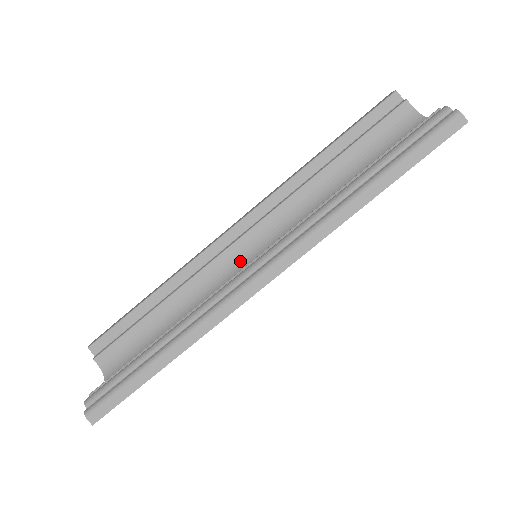
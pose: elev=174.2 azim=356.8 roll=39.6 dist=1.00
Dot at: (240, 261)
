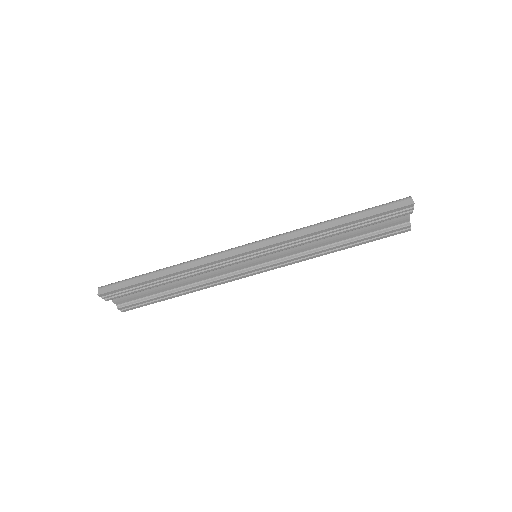
Dot at: occluded
